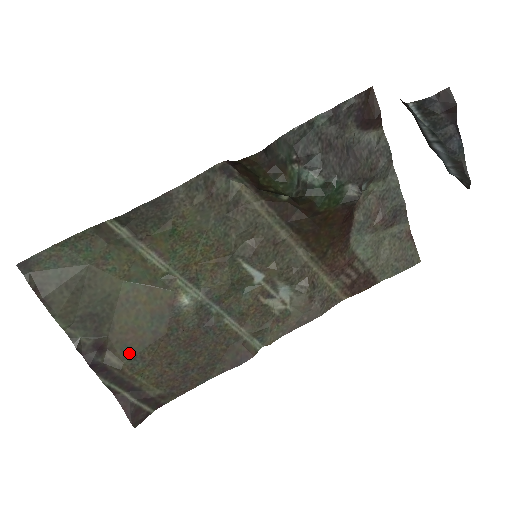
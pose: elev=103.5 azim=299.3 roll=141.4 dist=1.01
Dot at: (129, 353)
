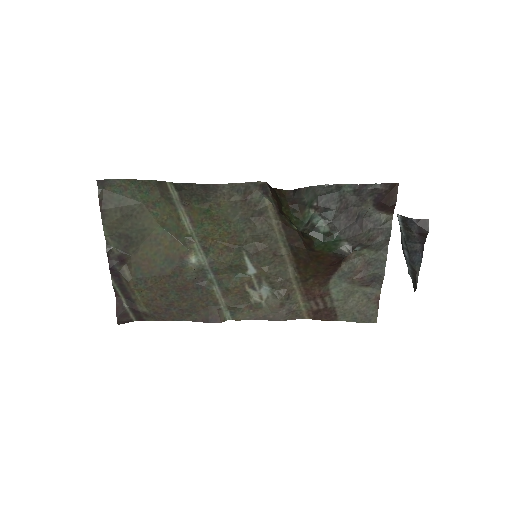
Dot at: (139, 274)
